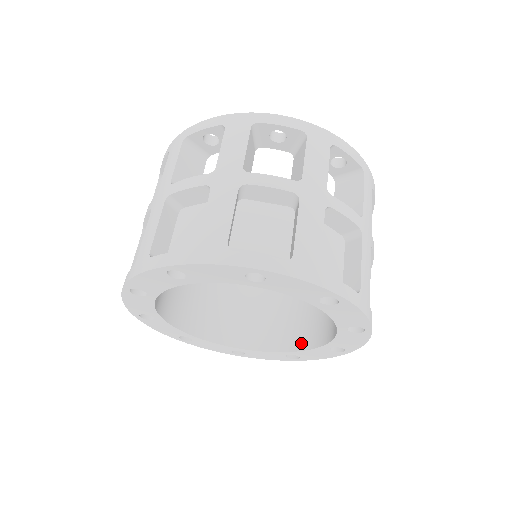
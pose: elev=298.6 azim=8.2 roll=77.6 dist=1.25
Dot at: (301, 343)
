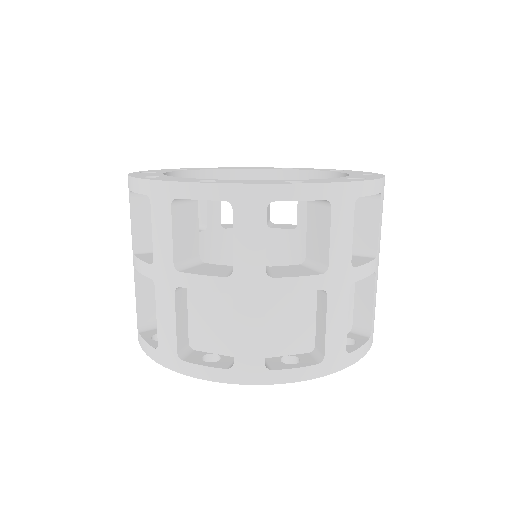
Dot at: occluded
